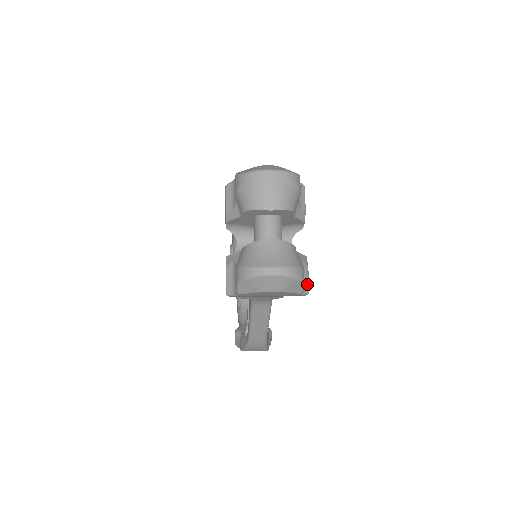
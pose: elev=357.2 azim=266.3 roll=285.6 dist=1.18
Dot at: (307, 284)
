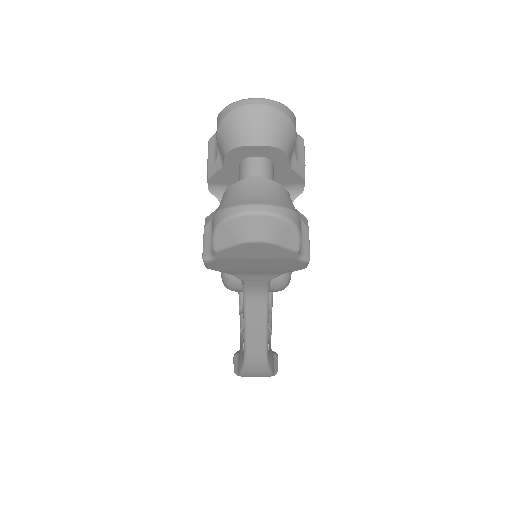
Dot at: (307, 248)
